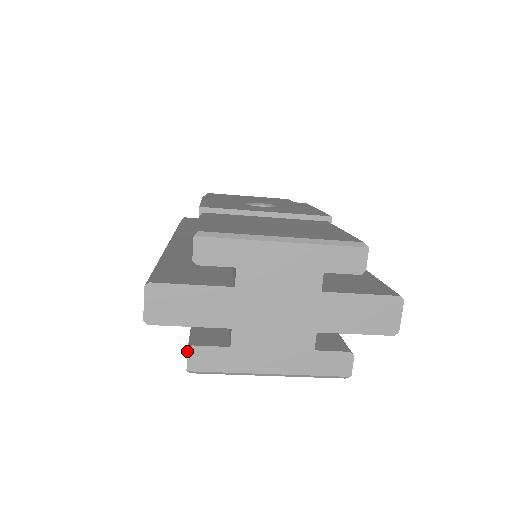
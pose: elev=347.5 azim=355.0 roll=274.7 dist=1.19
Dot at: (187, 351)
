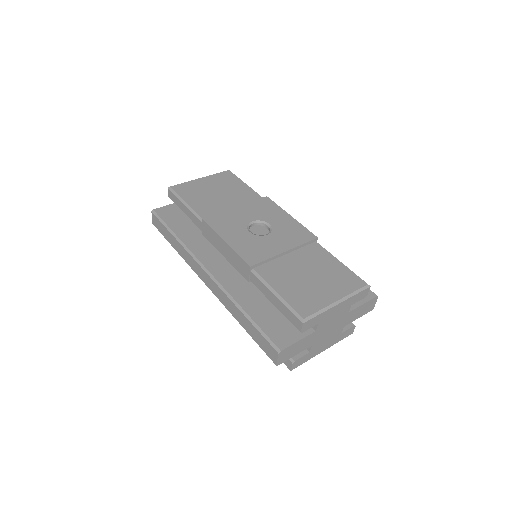
Dot at: (292, 364)
